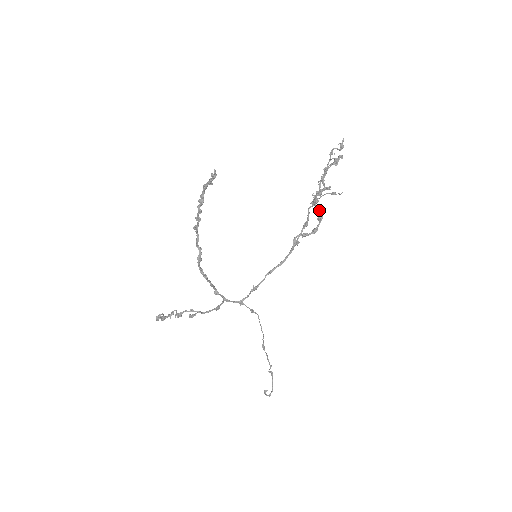
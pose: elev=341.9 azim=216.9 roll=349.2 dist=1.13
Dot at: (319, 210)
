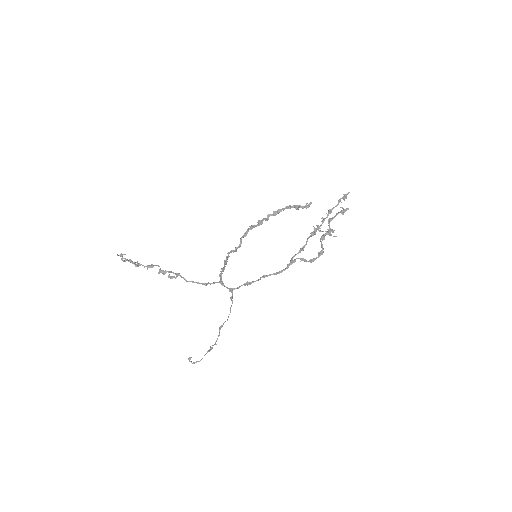
Dot at: occluded
